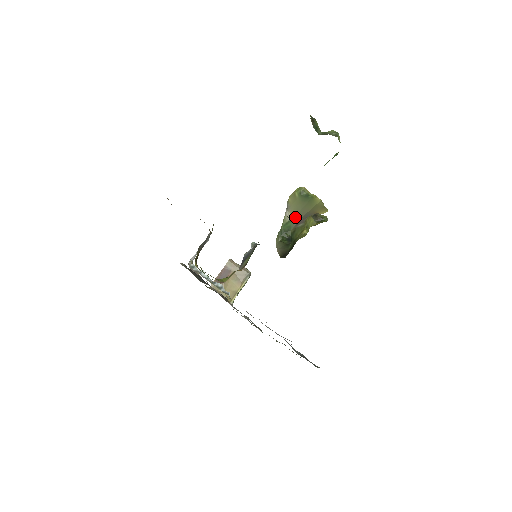
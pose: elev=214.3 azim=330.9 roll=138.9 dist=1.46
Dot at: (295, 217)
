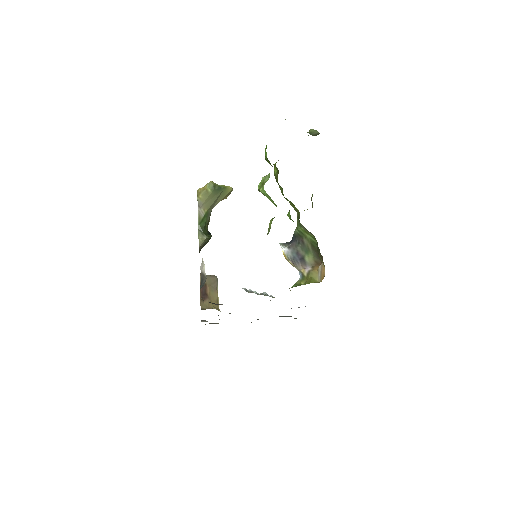
Dot at: (208, 211)
